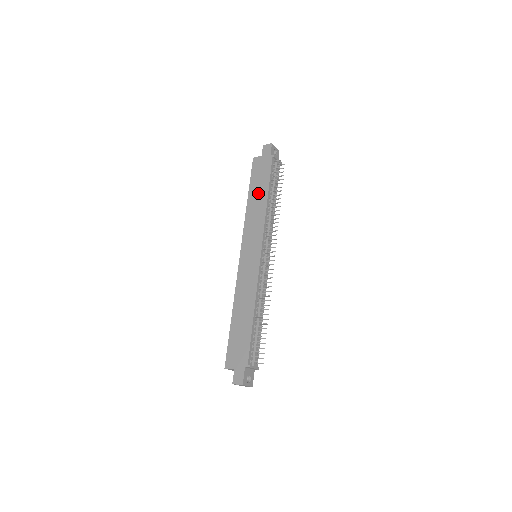
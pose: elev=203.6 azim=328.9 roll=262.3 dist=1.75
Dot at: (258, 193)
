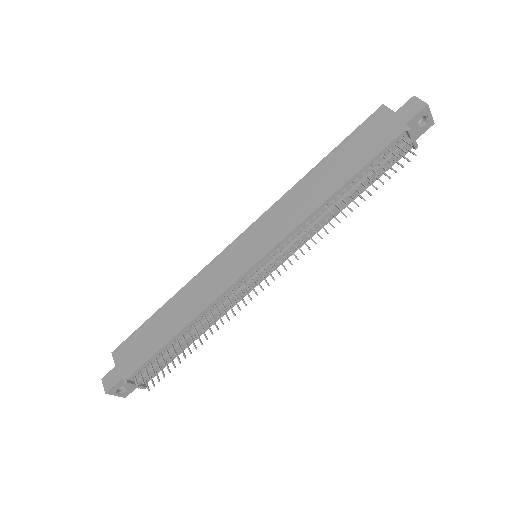
Dot at: (334, 170)
